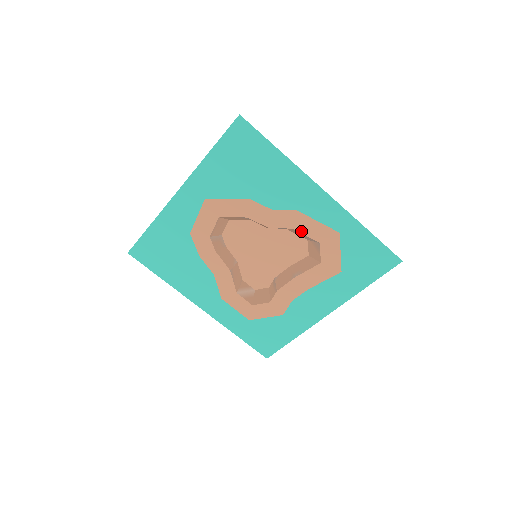
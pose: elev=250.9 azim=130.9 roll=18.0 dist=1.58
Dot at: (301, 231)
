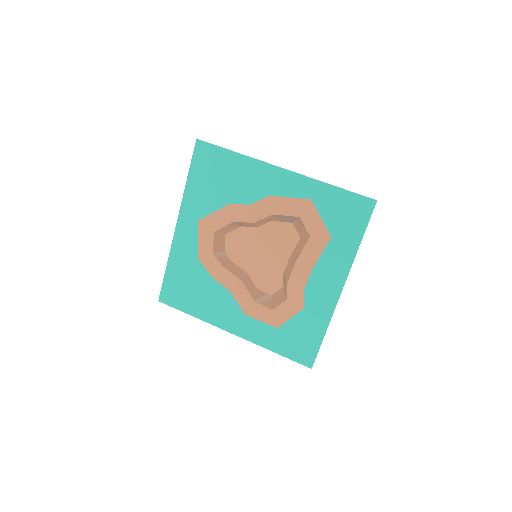
Dot at: (280, 213)
